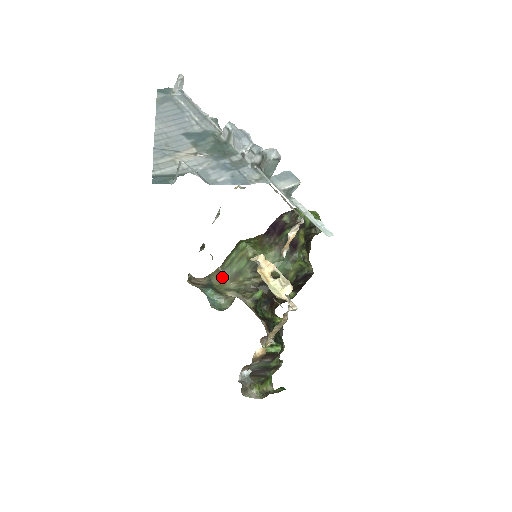
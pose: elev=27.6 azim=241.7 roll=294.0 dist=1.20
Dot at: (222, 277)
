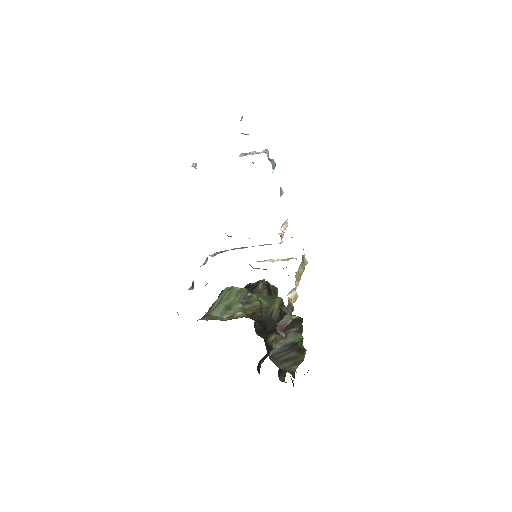
Dot at: (211, 316)
